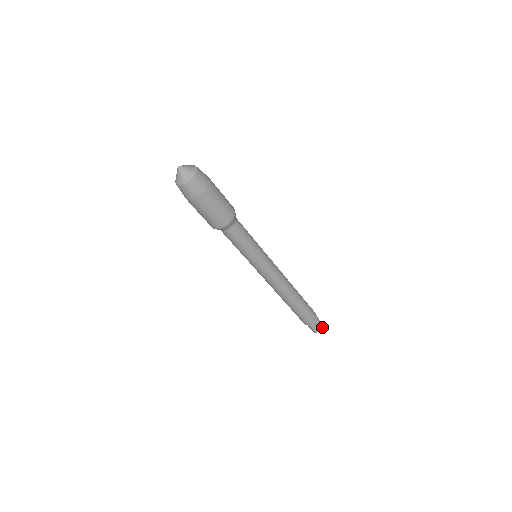
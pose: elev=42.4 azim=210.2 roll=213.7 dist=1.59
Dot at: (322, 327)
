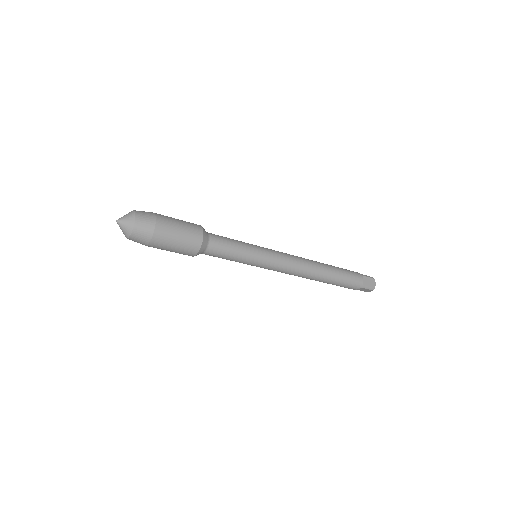
Dot at: (374, 280)
